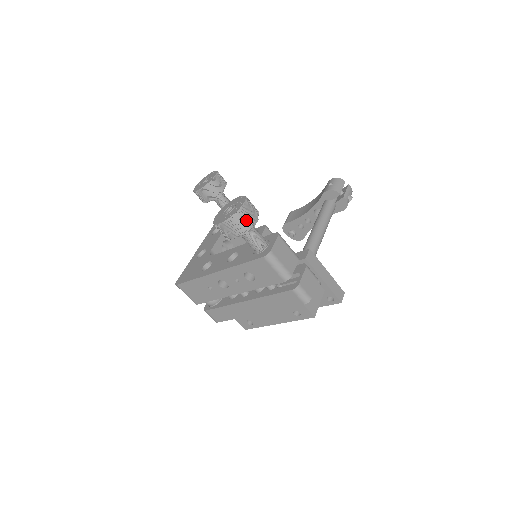
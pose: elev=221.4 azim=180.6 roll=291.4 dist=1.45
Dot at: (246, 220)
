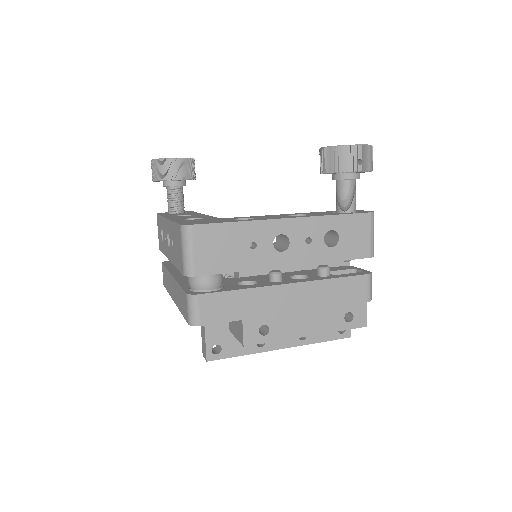
Dot at: (372, 161)
